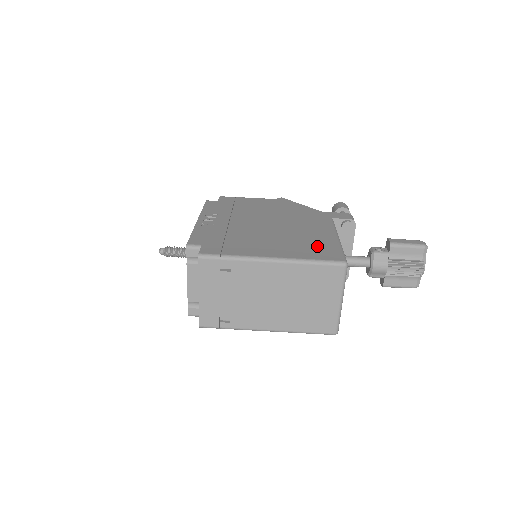
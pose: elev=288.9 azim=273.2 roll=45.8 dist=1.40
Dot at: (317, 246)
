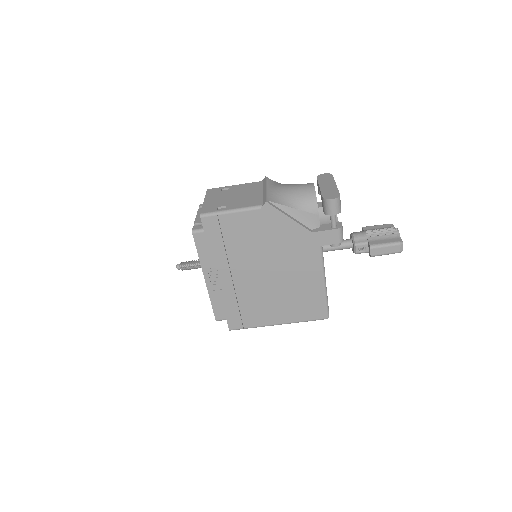
Dot at: (308, 303)
